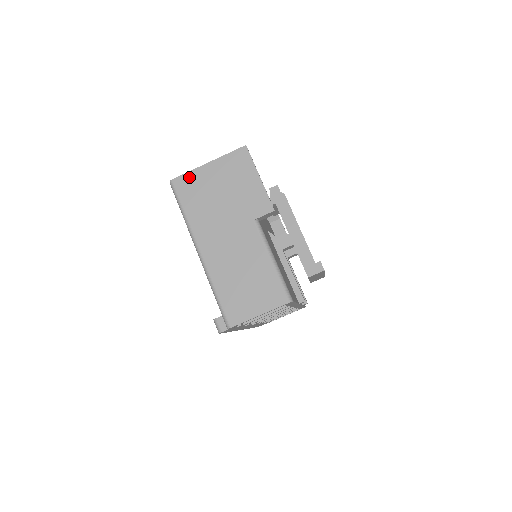
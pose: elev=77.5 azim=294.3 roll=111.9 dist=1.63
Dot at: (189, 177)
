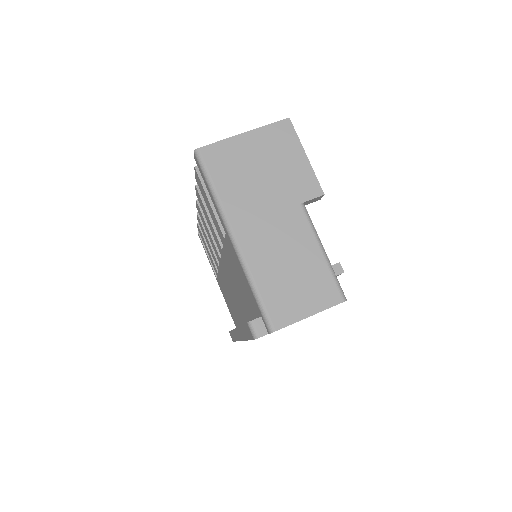
Dot at: (221, 147)
